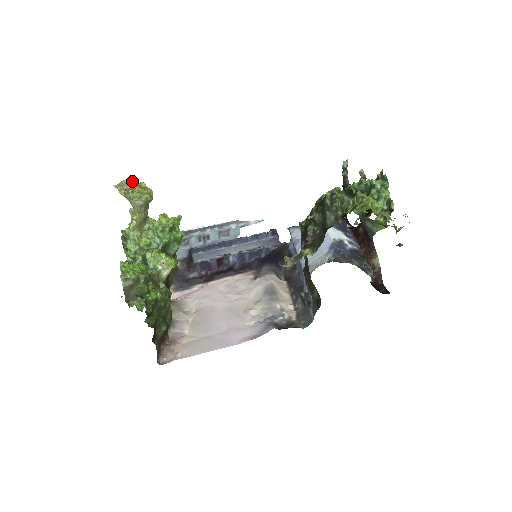
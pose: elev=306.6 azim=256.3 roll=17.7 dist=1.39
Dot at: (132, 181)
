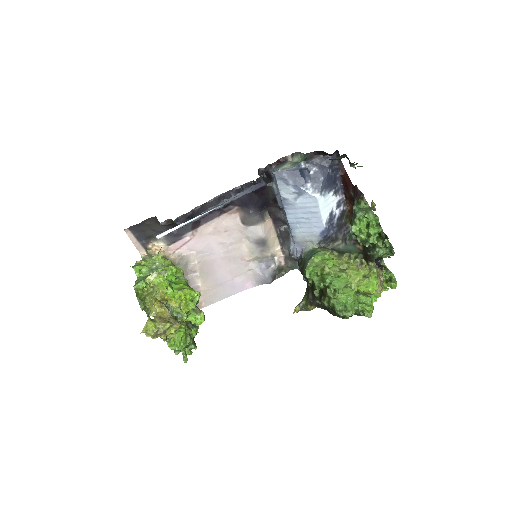
Dot at: (155, 324)
